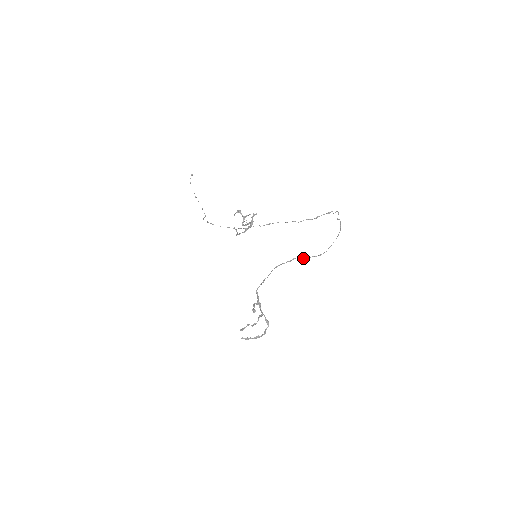
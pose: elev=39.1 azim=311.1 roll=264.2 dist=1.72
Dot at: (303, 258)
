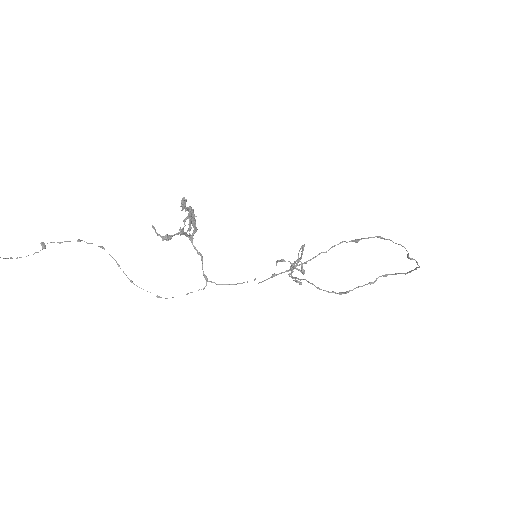
Dot at: occluded
